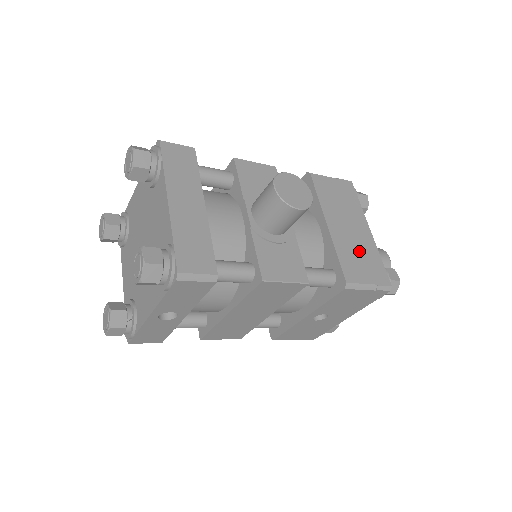
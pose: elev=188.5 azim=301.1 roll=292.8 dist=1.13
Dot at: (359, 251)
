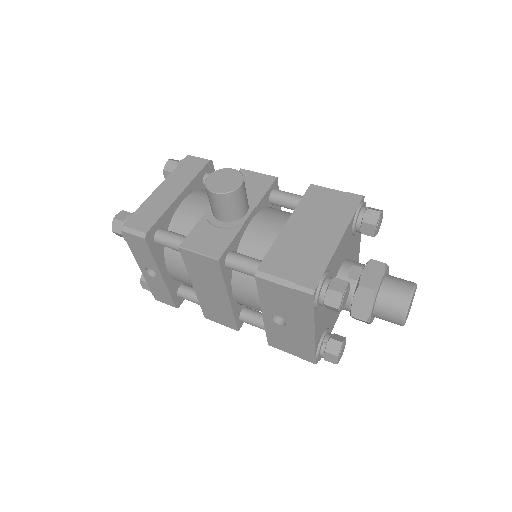
Dot at: (303, 251)
